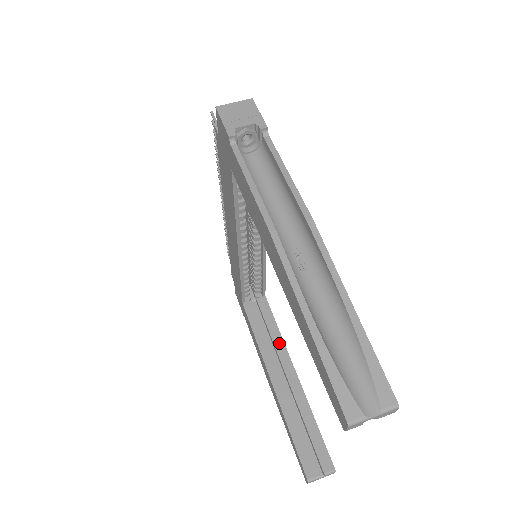
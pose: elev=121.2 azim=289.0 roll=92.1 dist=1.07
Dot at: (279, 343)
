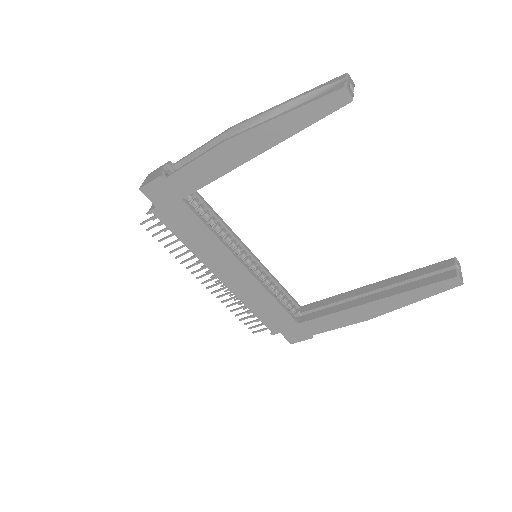
Dot at: (341, 297)
